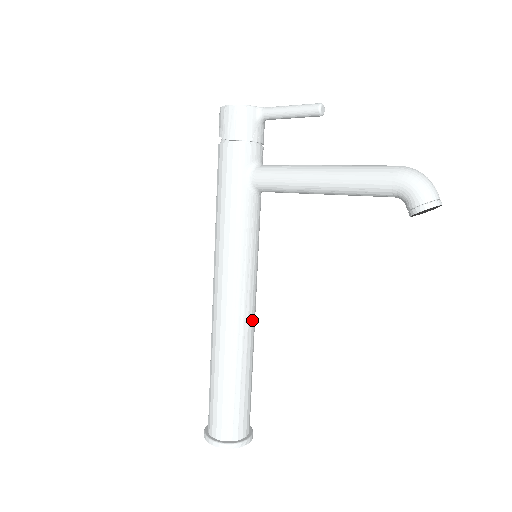
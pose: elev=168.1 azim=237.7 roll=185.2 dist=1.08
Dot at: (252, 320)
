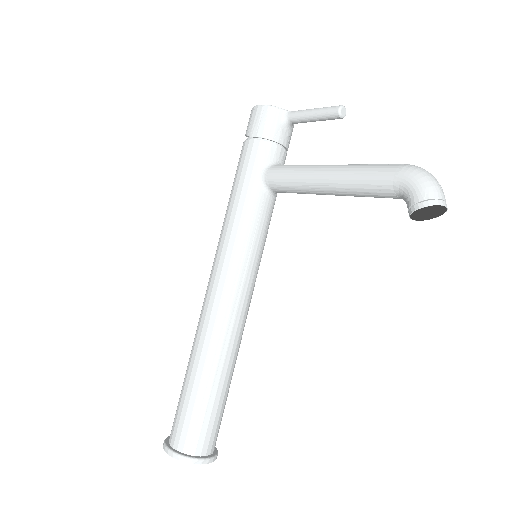
Dot at: (239, 324)
